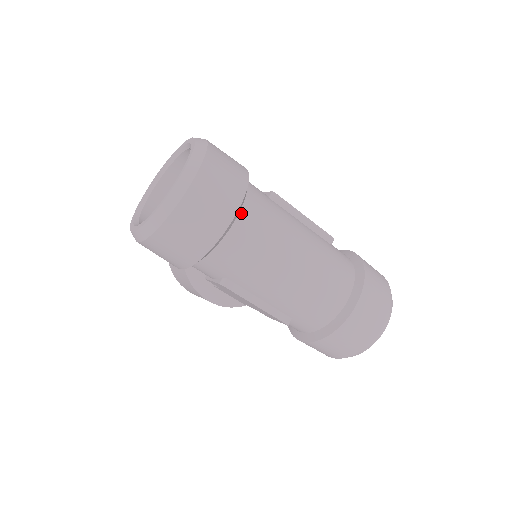
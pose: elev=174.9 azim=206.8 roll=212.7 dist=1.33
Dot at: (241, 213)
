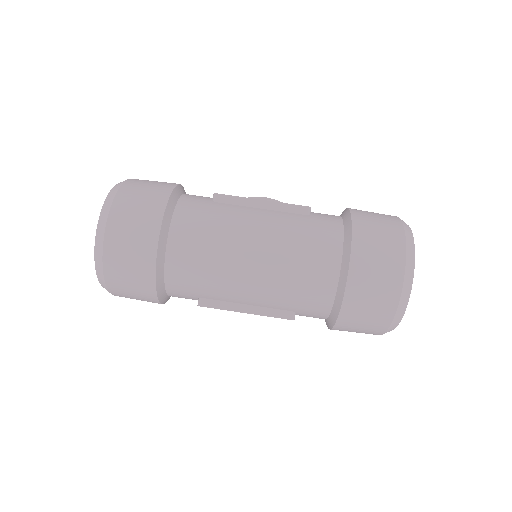
Dot at: (170, 235)
